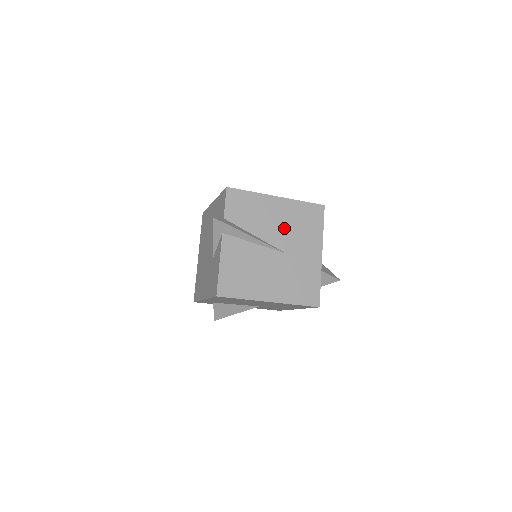
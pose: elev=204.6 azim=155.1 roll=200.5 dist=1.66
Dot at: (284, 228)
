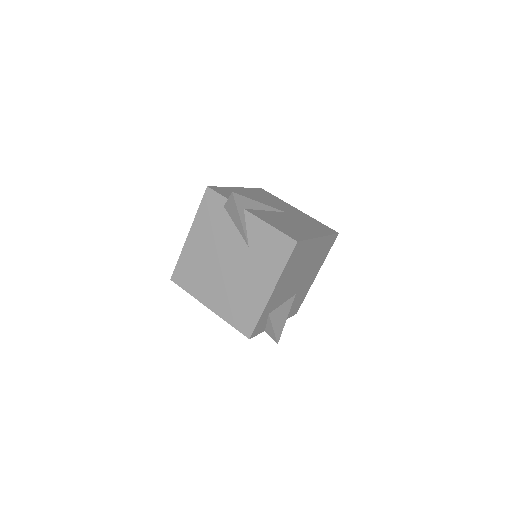
Dot at: (264, 201)
